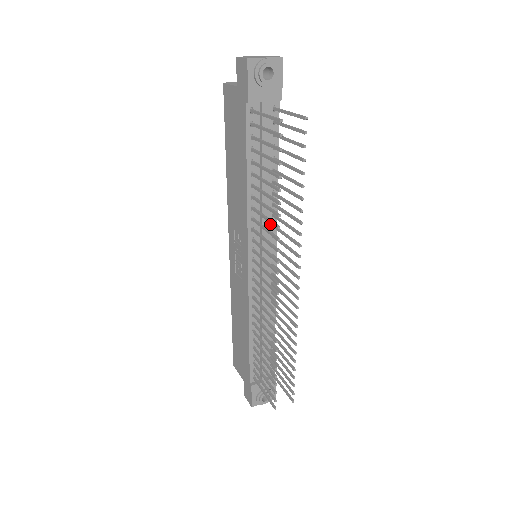
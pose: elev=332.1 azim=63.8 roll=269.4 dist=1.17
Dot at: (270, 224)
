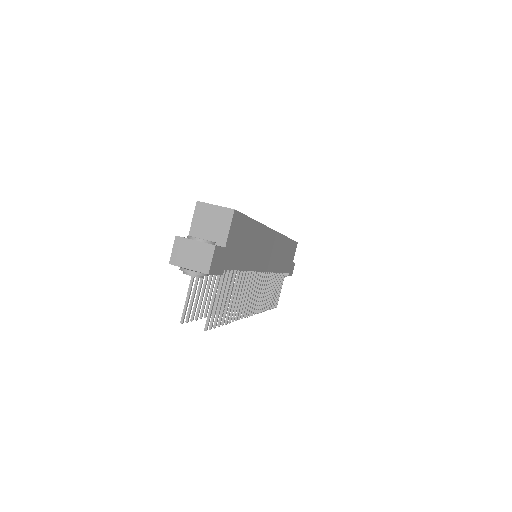
Dot at: occluded
